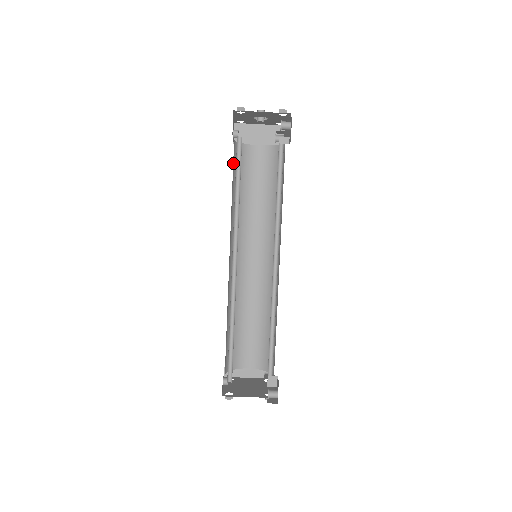
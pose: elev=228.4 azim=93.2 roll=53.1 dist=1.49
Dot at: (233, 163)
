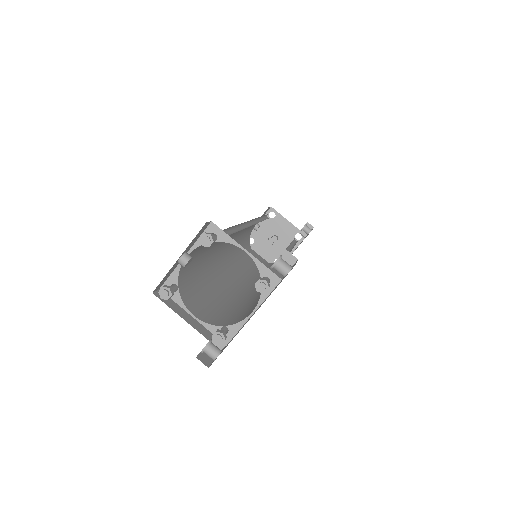
Dot at: (249, 230)
